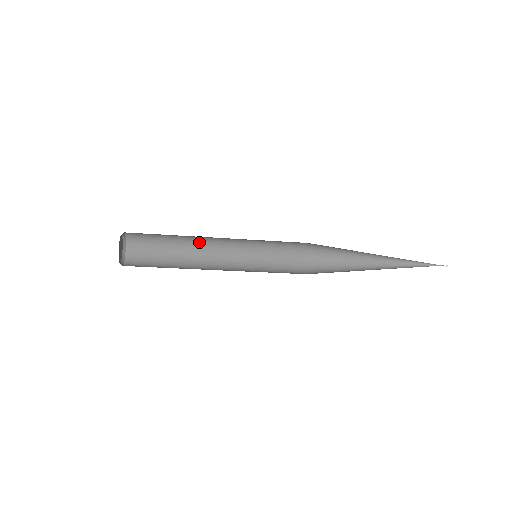
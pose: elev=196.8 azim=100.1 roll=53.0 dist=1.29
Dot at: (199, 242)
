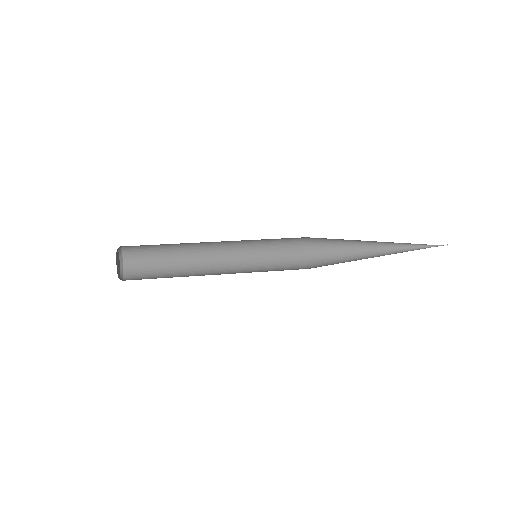
Dot at: occluded
